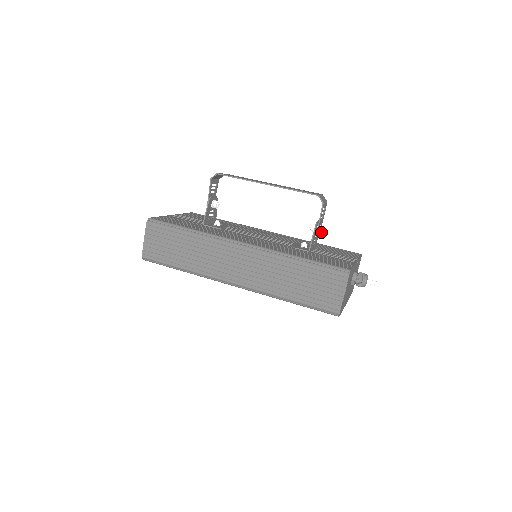
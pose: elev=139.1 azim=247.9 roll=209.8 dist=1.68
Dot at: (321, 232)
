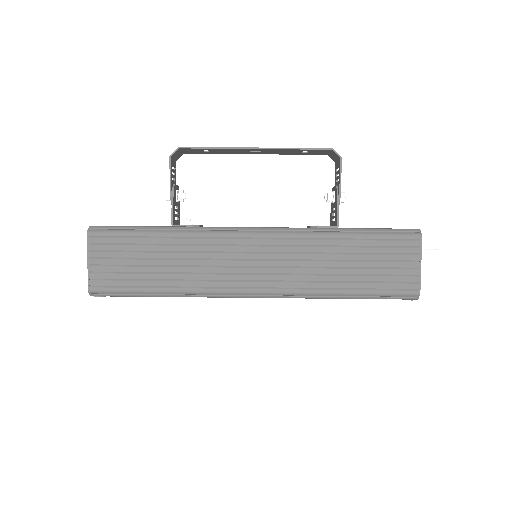
Dot at: (342, 200)
